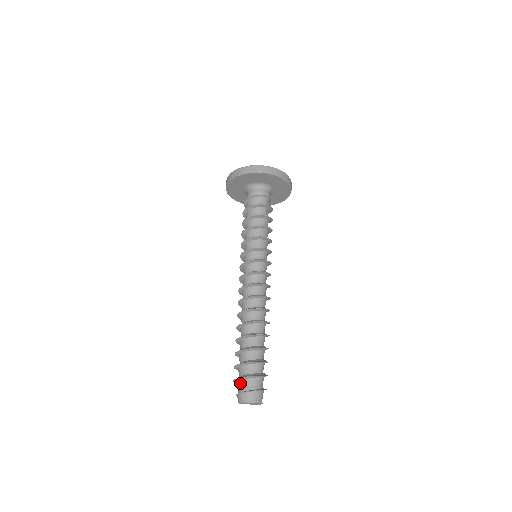
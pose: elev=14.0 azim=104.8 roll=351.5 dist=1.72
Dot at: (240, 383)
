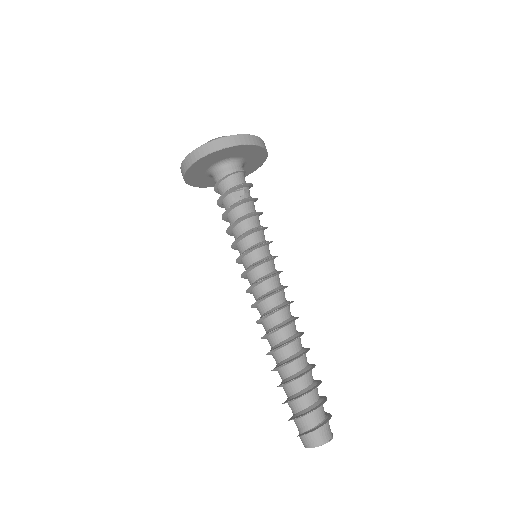
Dot at: occluded
